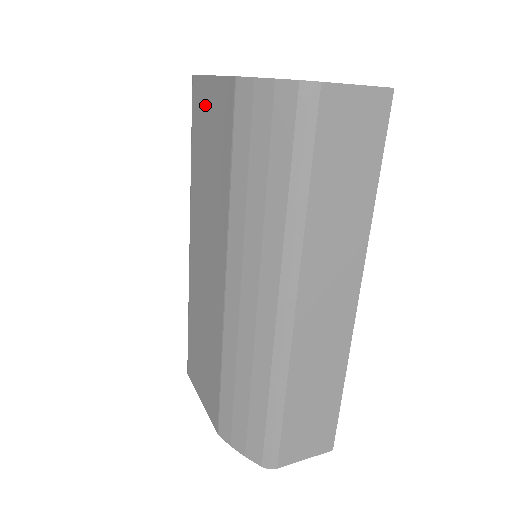
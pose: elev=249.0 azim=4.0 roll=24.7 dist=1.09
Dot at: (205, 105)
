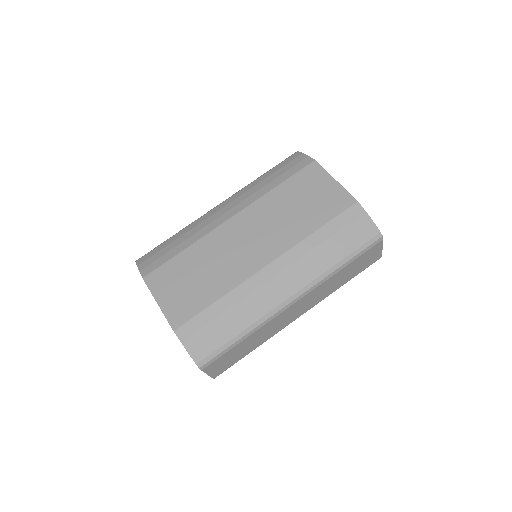
Dot at: (318, 183)
